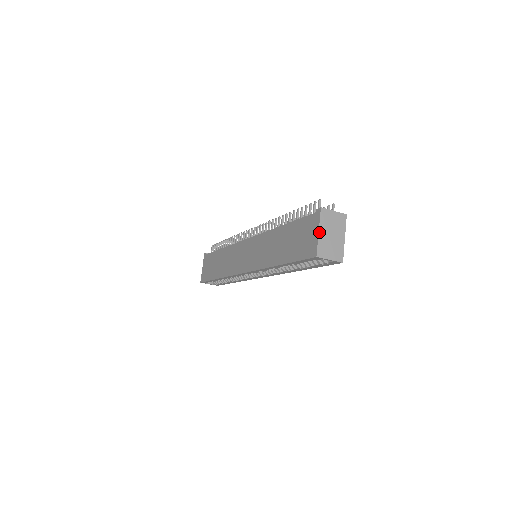
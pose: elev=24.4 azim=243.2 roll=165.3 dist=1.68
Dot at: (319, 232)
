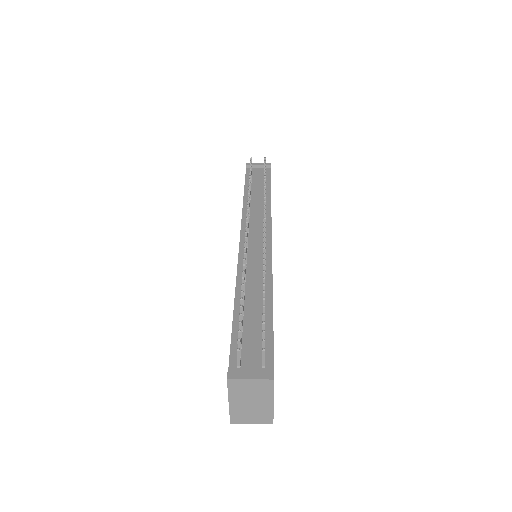
Dot at: (229, 402)
